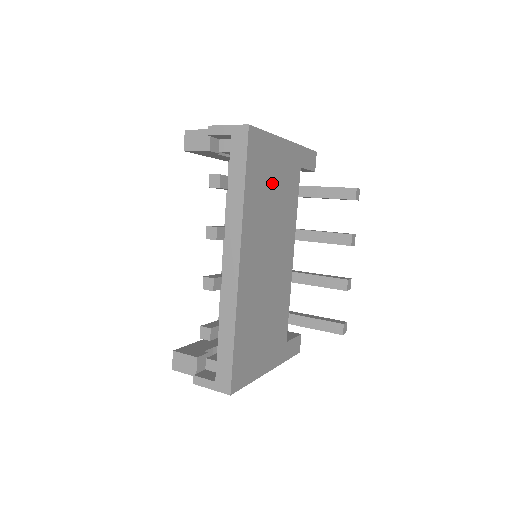
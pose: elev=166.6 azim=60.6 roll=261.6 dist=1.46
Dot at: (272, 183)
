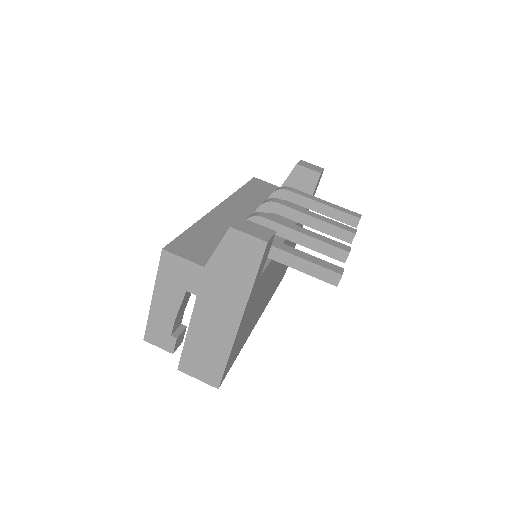
Dot at: (249, 320)
